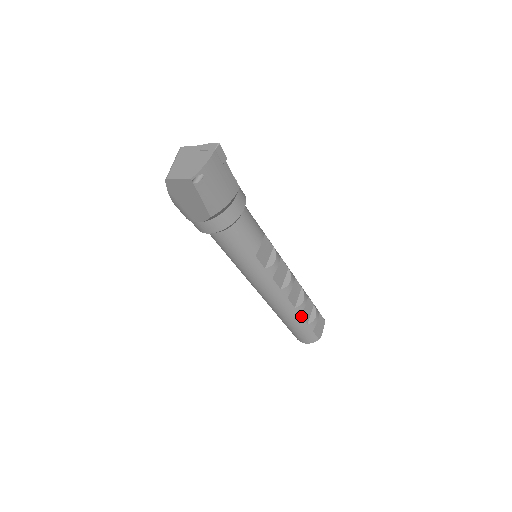
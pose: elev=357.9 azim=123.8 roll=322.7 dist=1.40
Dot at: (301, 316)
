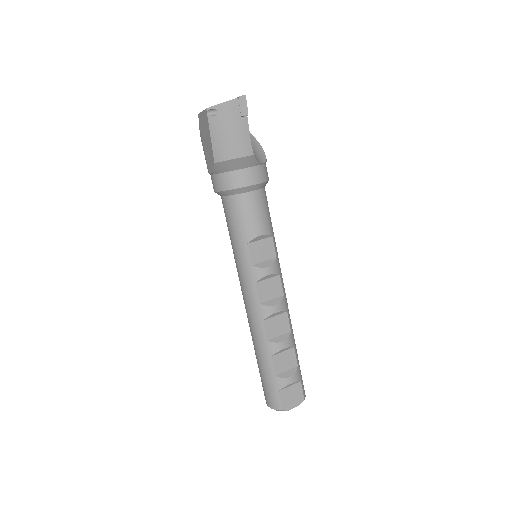
Dot at: (271, 358)
